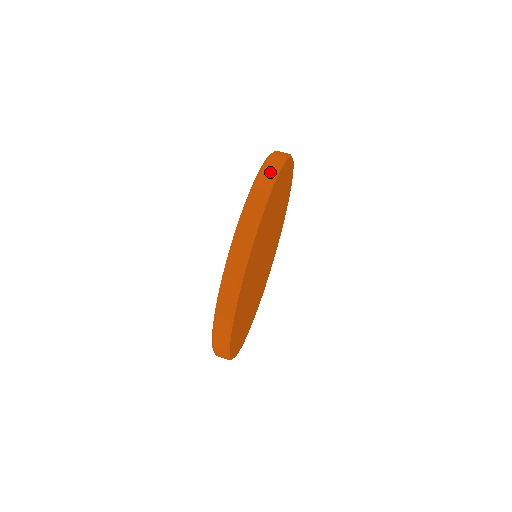
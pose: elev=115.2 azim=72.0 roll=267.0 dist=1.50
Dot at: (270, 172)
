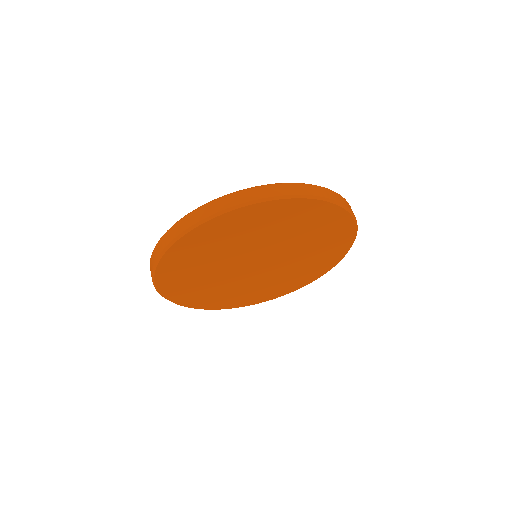
Dot at: (303, 190)
